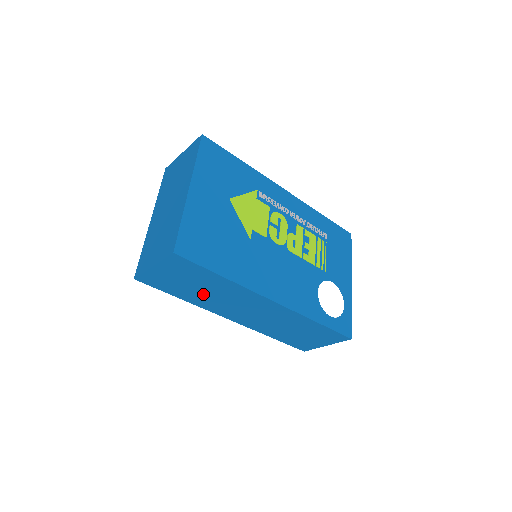
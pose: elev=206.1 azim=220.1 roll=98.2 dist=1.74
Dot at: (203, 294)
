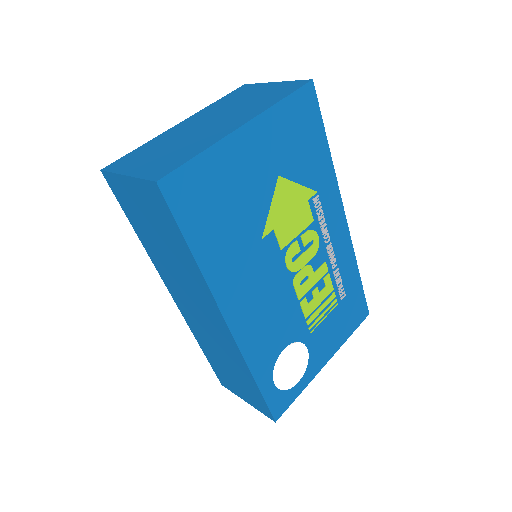
Dot at: (161, 251)
